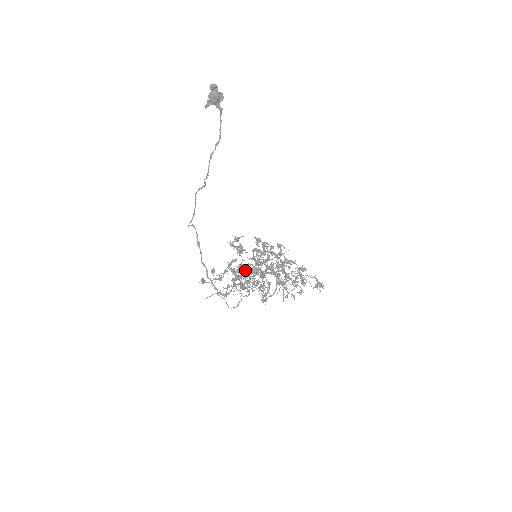
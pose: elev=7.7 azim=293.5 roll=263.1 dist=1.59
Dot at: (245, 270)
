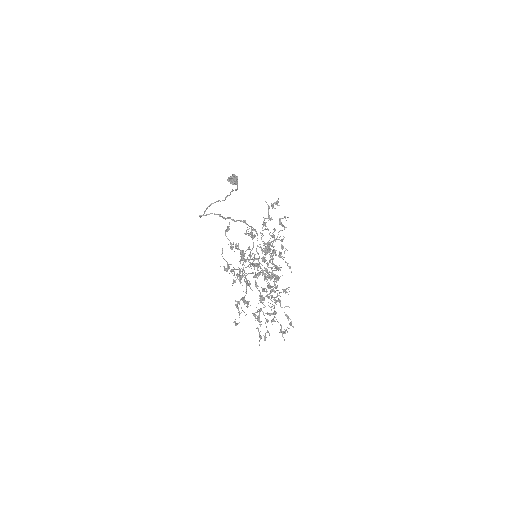
Dot at: (253, 253)
